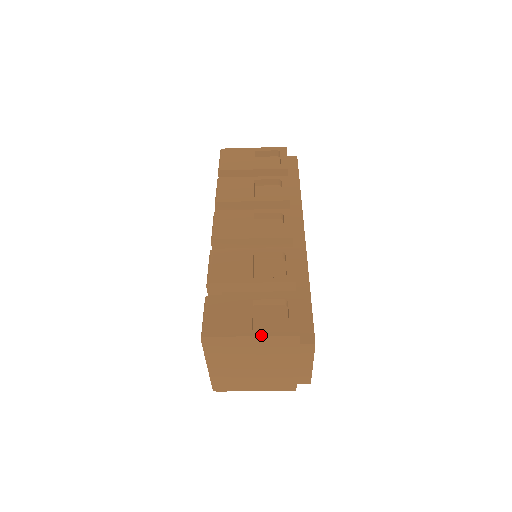
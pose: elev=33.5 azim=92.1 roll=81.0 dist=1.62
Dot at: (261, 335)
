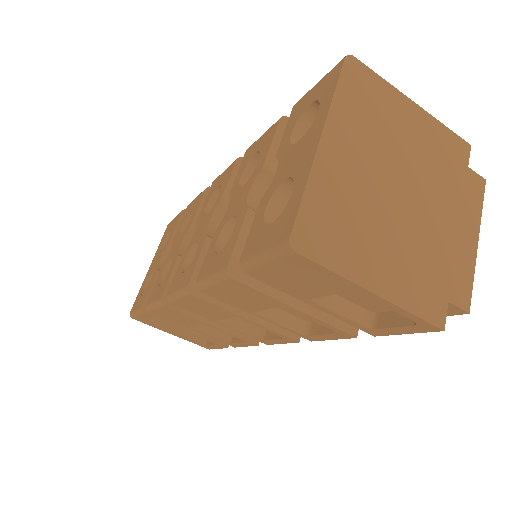
Dot at: (426, 112)
